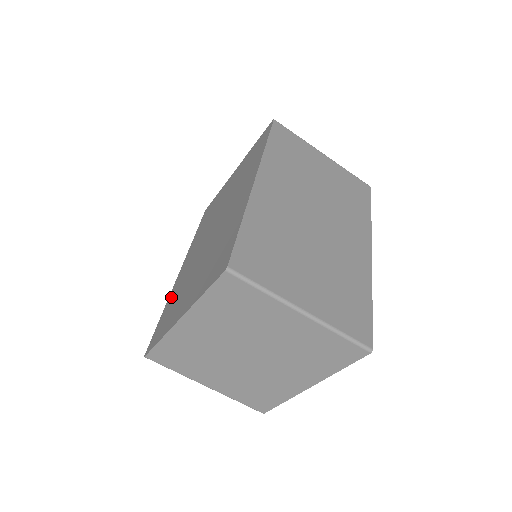
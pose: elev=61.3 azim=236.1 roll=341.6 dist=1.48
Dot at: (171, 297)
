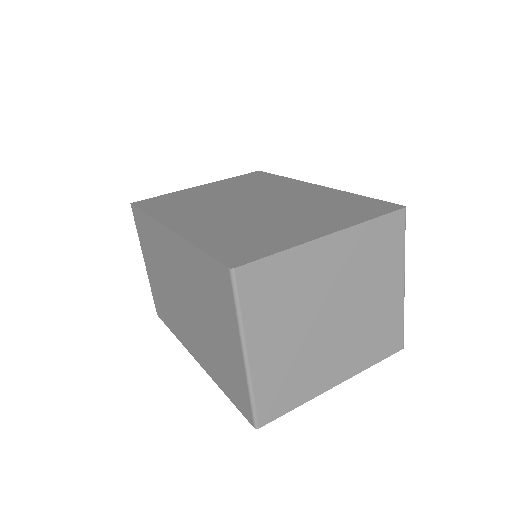
Dot at: (206, 236)
